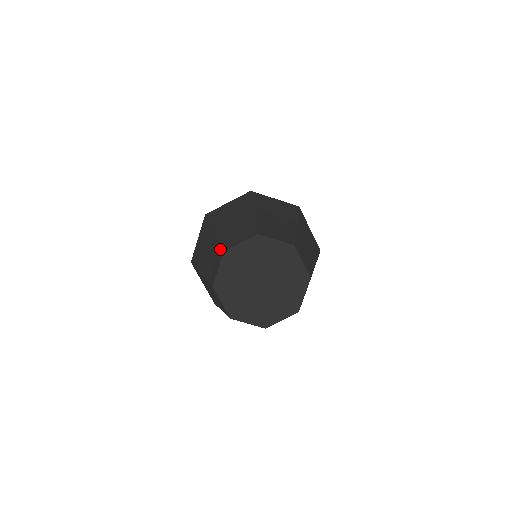
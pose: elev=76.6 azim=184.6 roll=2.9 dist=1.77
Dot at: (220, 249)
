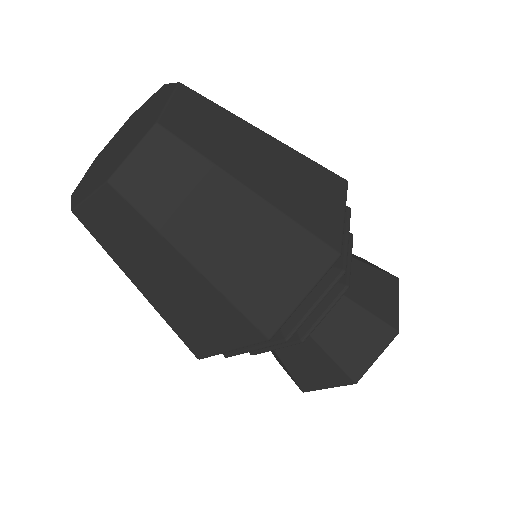
Dot at: occluded
